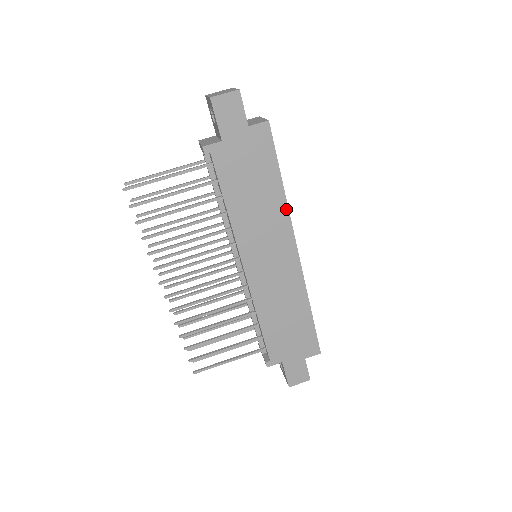
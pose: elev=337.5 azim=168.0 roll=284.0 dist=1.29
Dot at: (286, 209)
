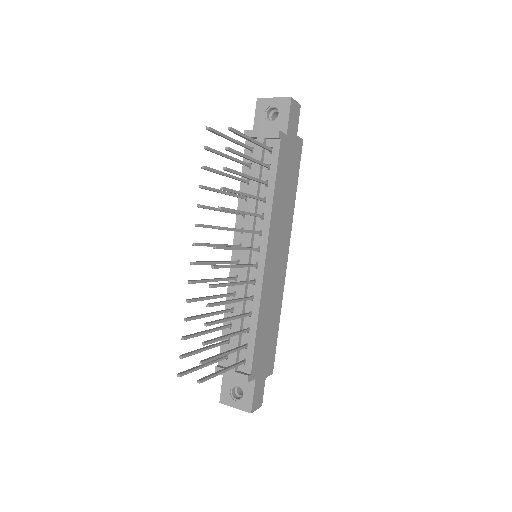
Dot at: (292, 216)
